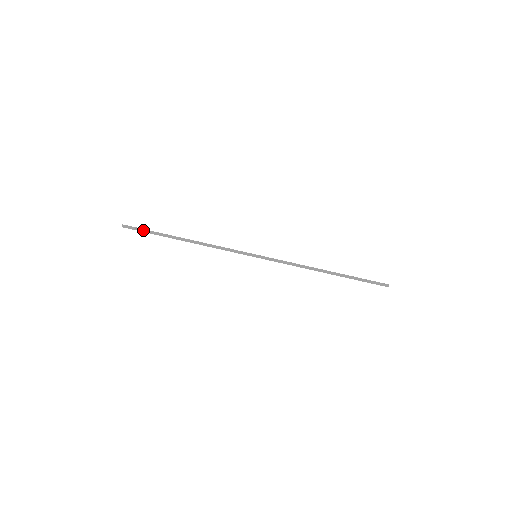
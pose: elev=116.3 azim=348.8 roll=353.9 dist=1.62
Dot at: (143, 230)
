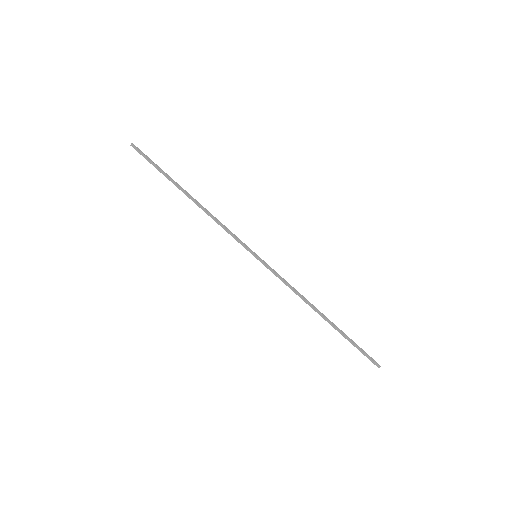
Dot at: (152, 161)
